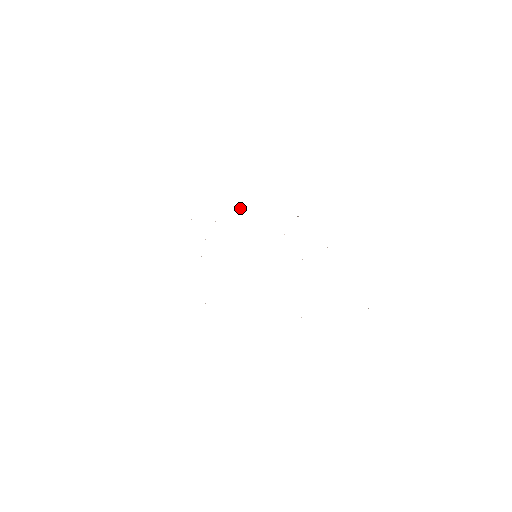
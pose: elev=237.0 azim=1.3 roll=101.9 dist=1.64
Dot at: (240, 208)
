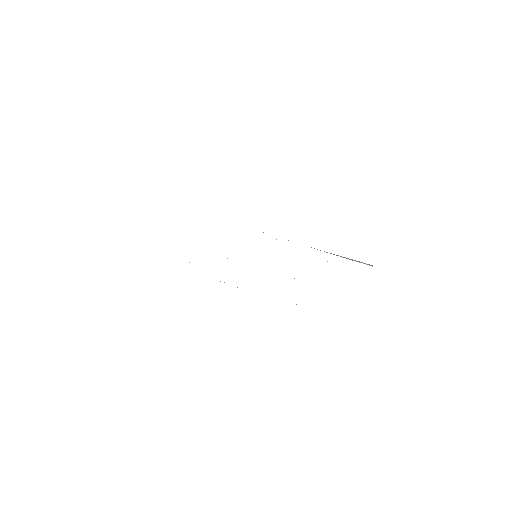
Dot at: occluded
